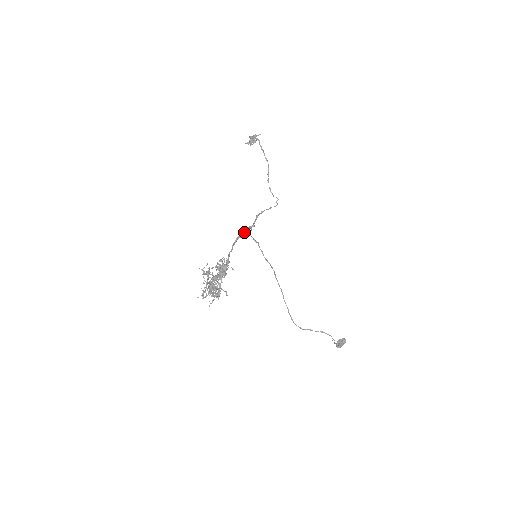
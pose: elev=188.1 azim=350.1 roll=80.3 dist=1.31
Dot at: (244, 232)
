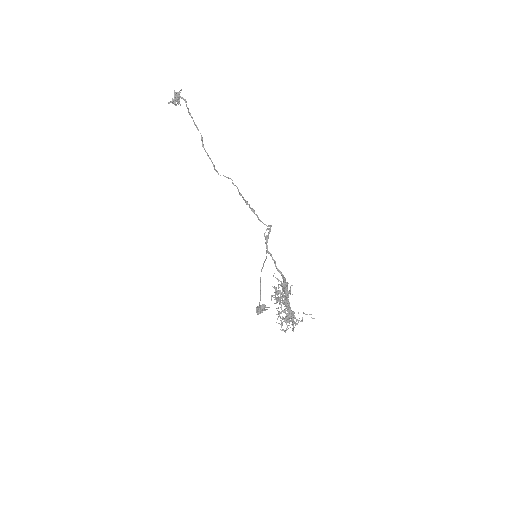
Dot at: (268, 236)
